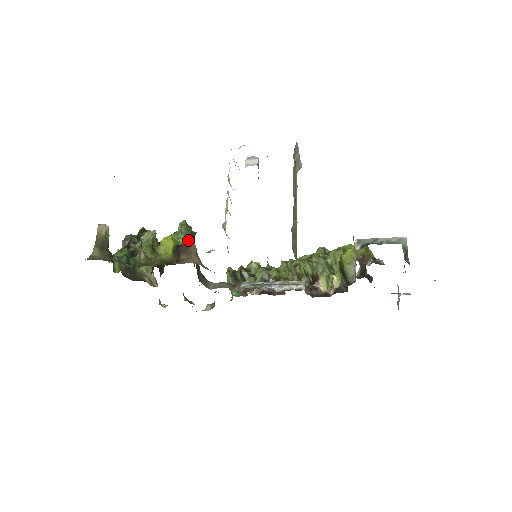
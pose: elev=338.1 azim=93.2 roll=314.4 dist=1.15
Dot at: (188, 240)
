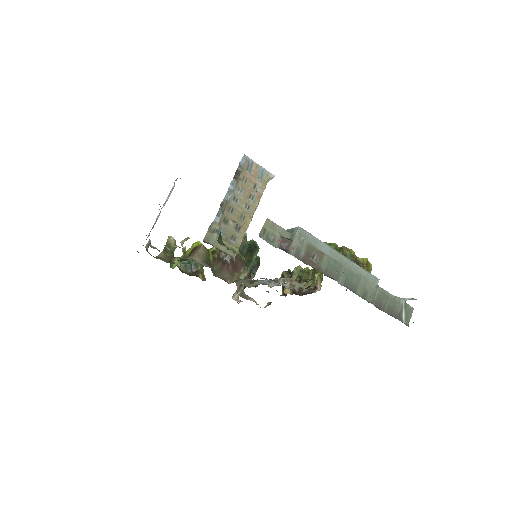
Dot at: occluded
